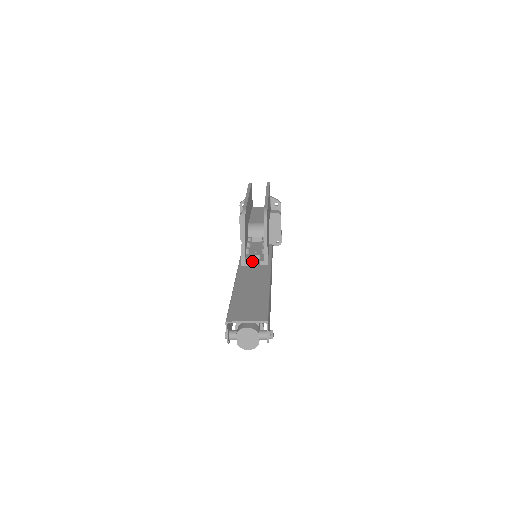
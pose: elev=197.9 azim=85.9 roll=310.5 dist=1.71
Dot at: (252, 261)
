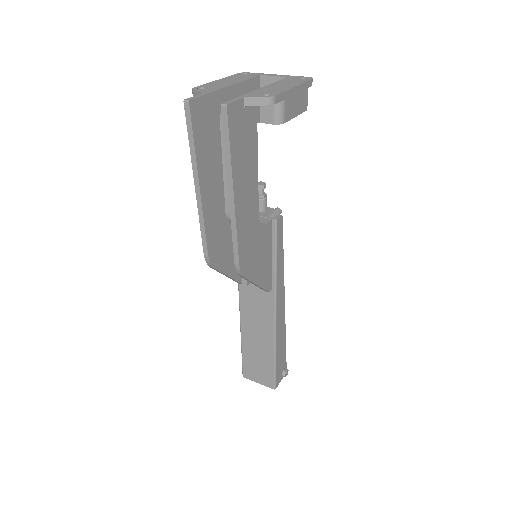
Dot at: occluded
